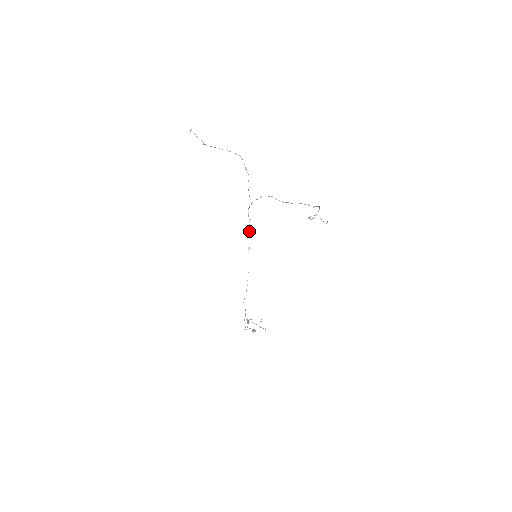
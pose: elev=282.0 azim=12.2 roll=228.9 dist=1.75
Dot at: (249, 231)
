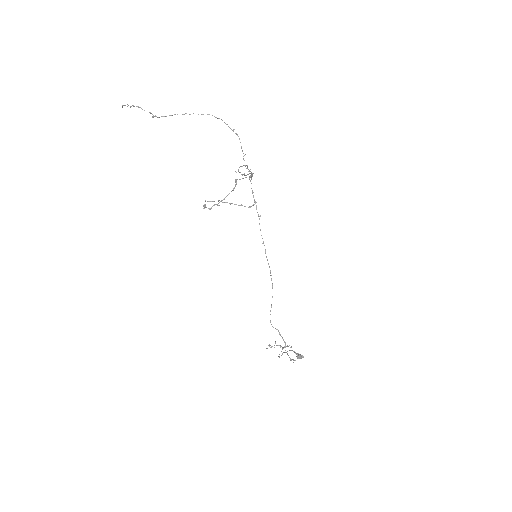
Dot at: occluded
